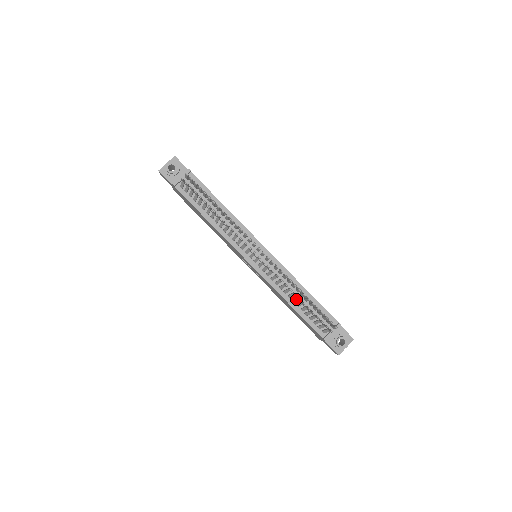
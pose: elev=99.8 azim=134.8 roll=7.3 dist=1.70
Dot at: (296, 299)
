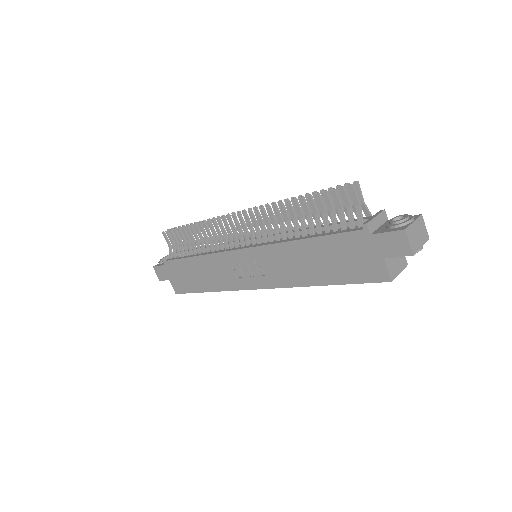
Dot at: (301, 222)
